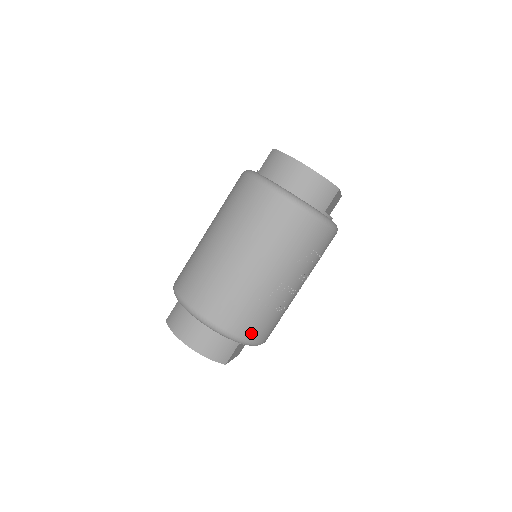
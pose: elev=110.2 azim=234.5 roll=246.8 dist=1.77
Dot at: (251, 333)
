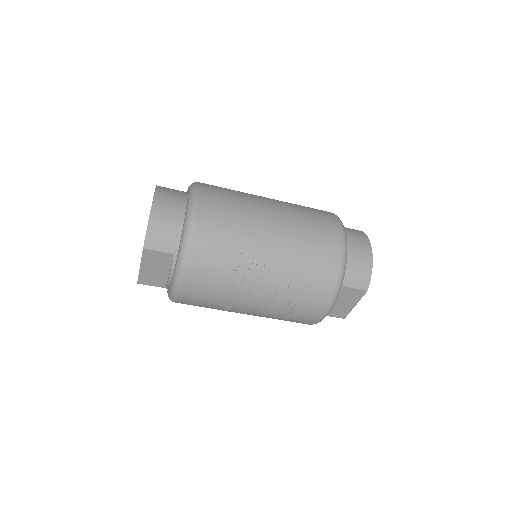
Dot at: (199, 255)
